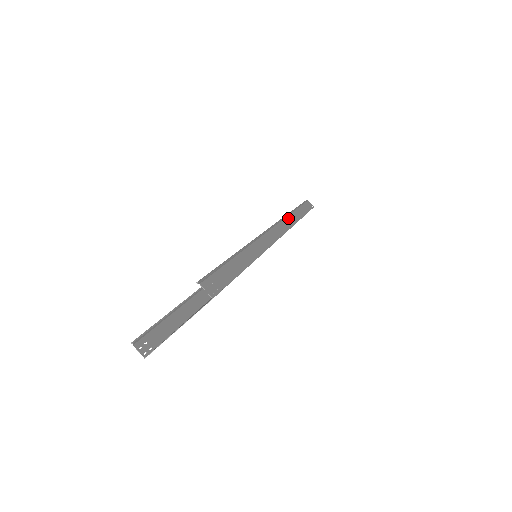
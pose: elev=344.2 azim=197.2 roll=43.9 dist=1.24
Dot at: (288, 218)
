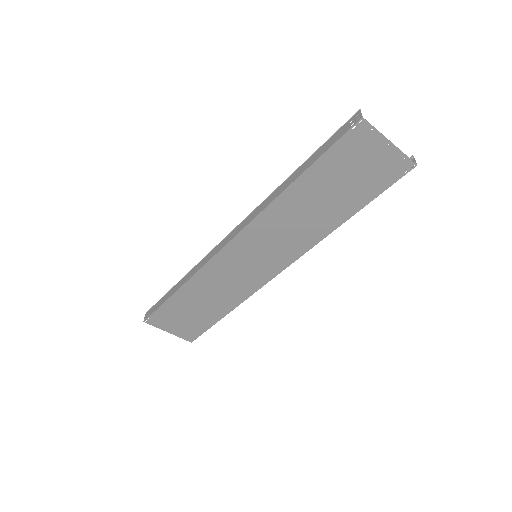
Dot at: occluded
